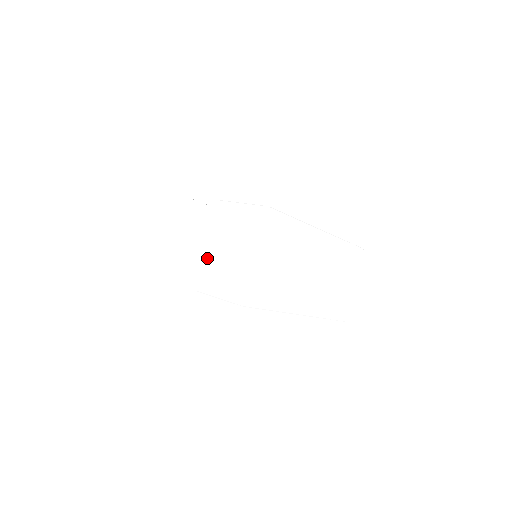
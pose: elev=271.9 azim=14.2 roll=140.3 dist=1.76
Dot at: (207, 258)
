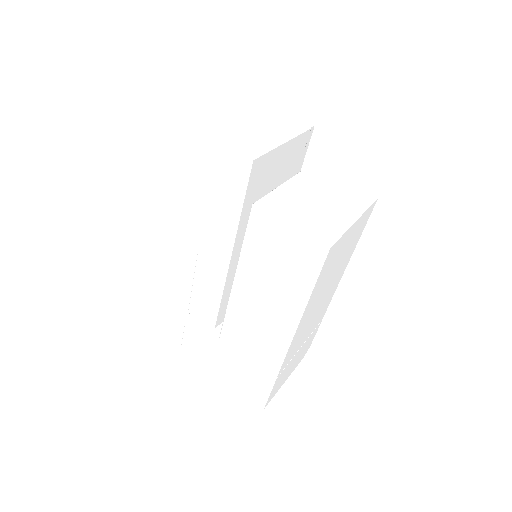
Dot at: (280, 189)
